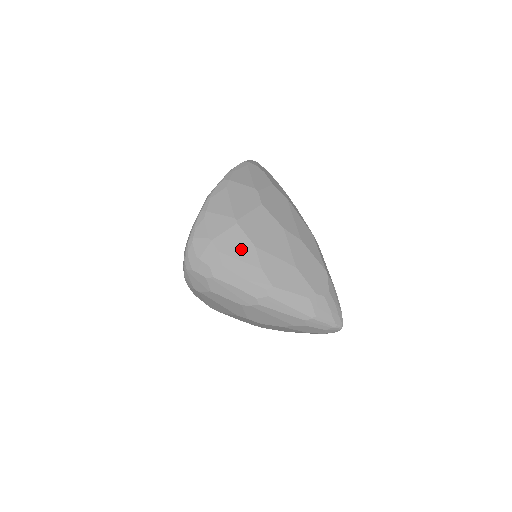
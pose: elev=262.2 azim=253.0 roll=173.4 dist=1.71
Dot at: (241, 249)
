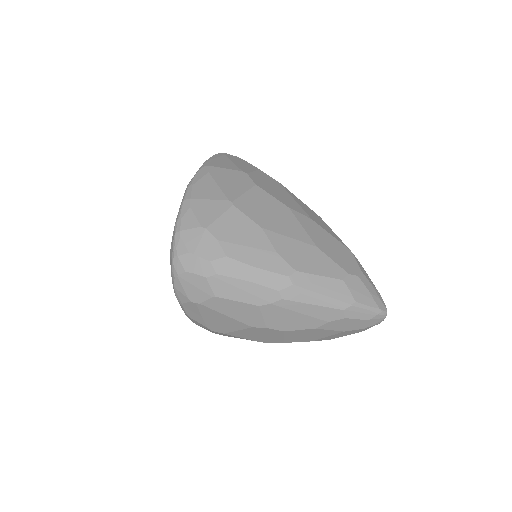
Dot at: (245, 233)
